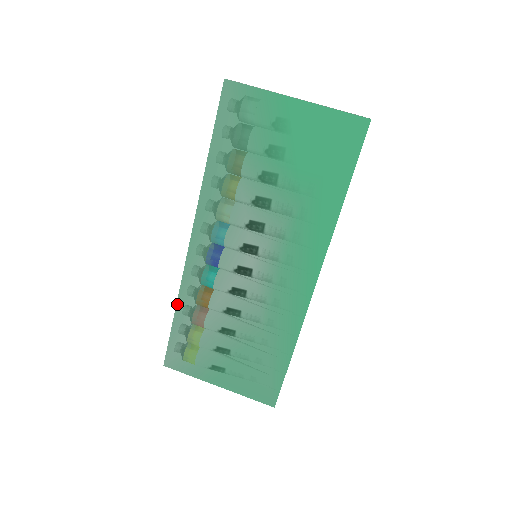
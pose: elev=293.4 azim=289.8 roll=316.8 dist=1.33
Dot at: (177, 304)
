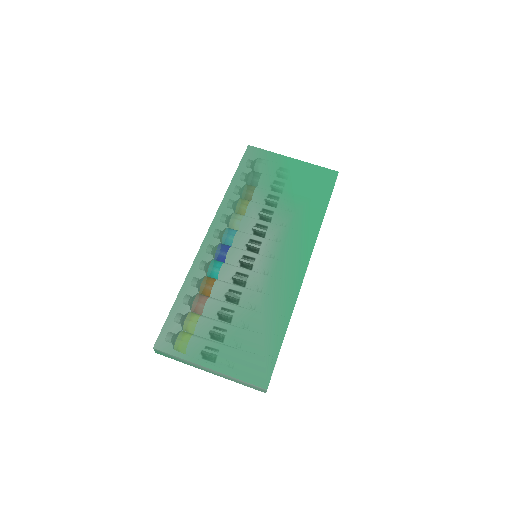
Dot at: (183, 285)
